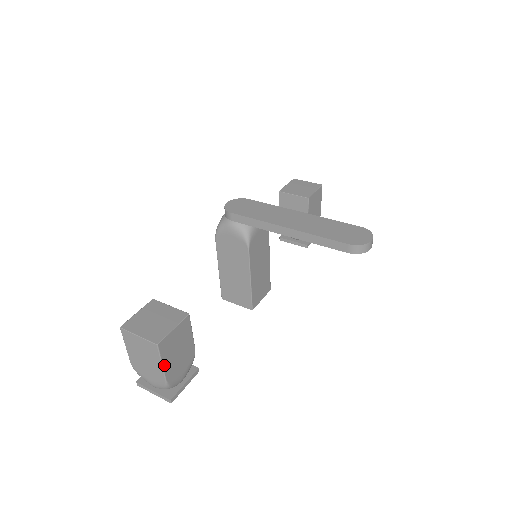
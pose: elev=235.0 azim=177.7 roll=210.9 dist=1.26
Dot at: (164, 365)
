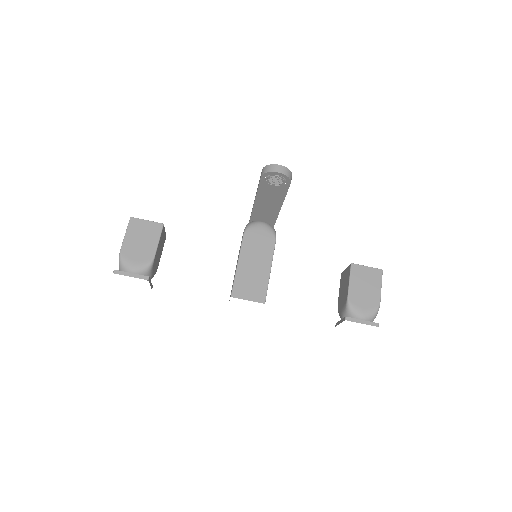
Dot at: (126, 236)
